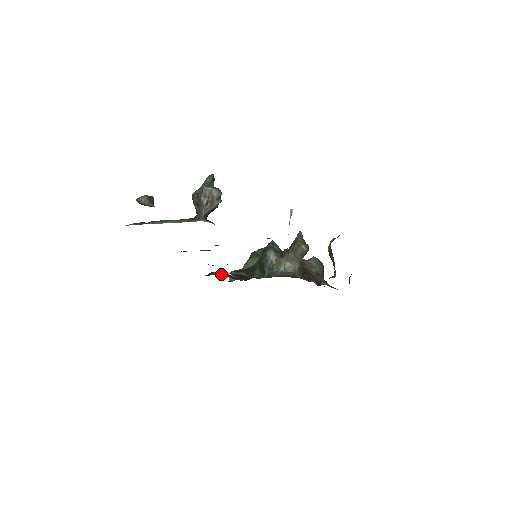
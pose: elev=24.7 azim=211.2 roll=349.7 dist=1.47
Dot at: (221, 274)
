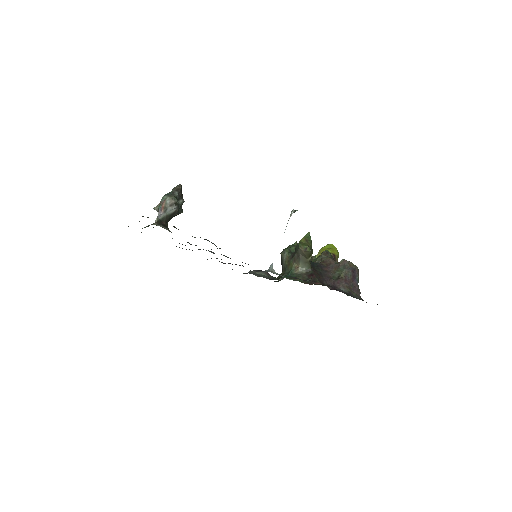
Dot at: (252, 273)
